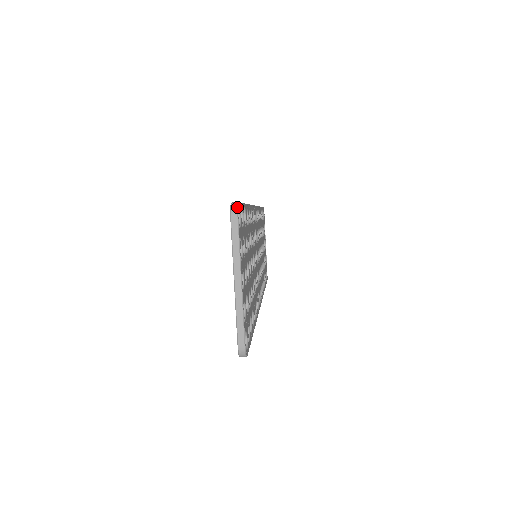
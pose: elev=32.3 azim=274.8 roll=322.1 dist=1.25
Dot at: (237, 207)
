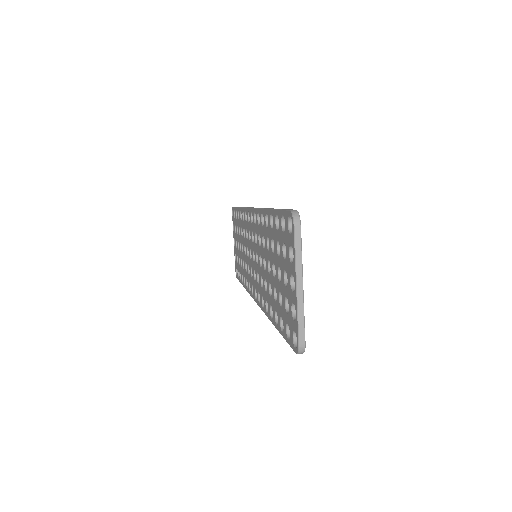
Dot at: (299, 215)
